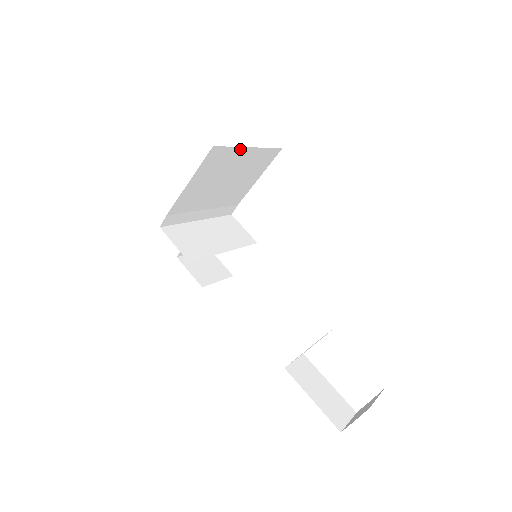
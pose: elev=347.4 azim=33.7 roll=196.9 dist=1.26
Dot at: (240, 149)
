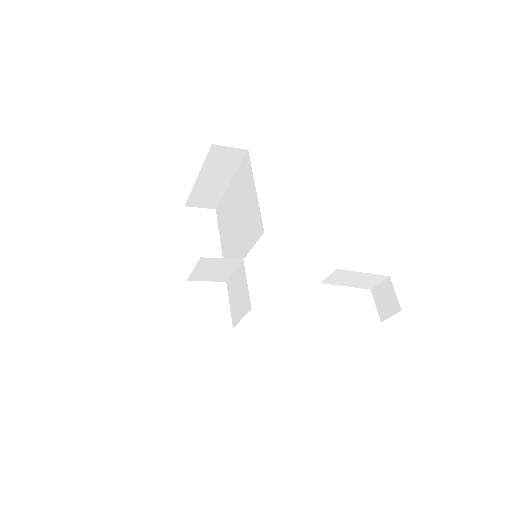
Dot at: (200, 172)
